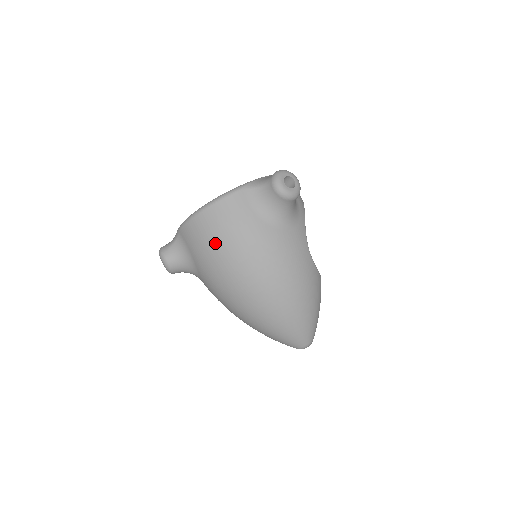
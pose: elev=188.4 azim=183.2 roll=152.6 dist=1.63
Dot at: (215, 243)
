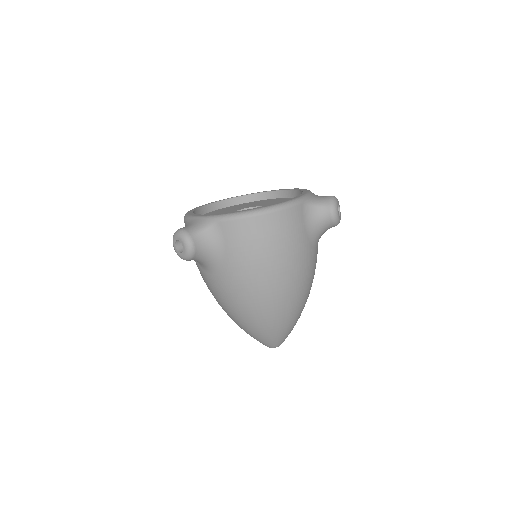
Dot at: (266, 249)
